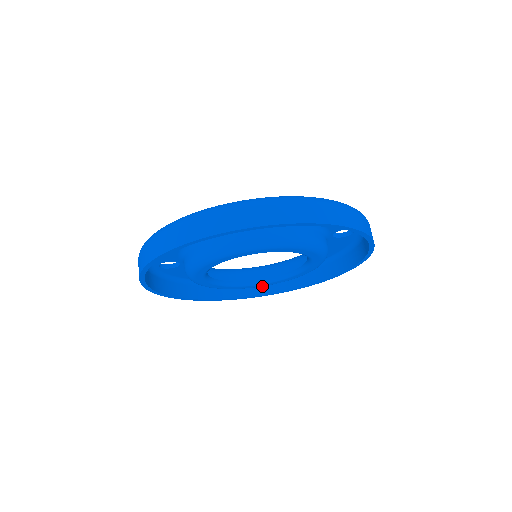
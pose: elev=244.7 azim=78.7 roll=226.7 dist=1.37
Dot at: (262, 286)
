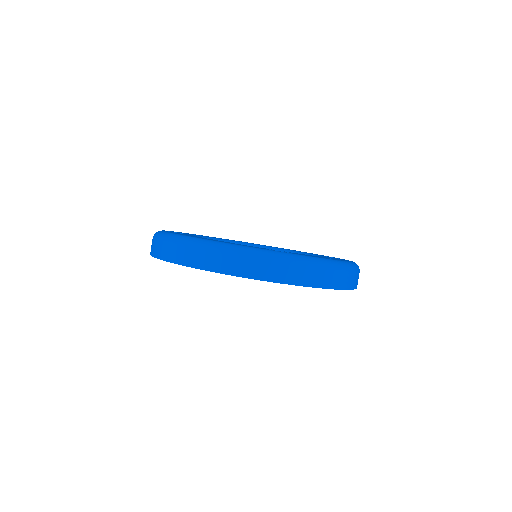
Dot at: occluded
